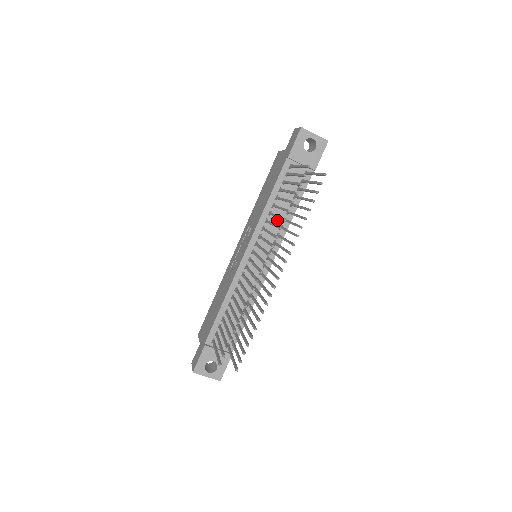
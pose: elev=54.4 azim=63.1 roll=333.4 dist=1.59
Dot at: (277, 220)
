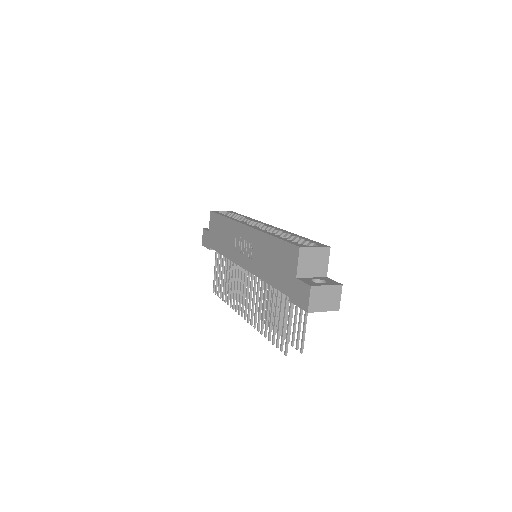
Dot at: occluded
